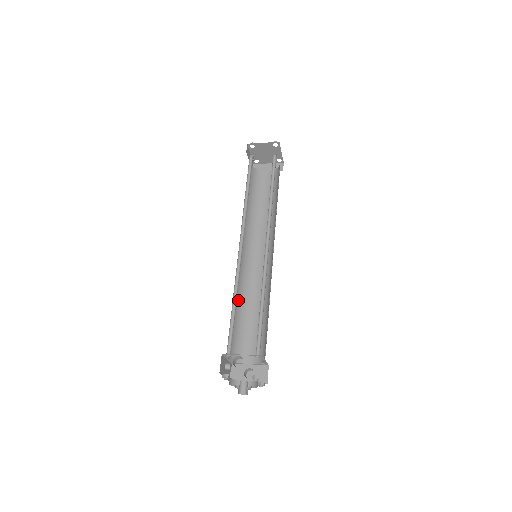
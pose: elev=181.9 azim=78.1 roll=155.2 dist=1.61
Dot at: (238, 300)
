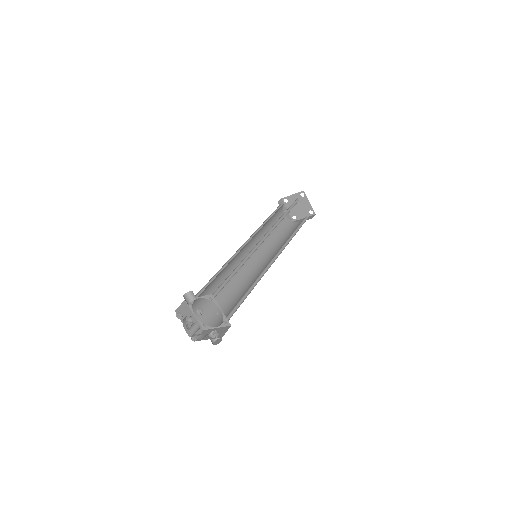
Dot at: (229, 286)
